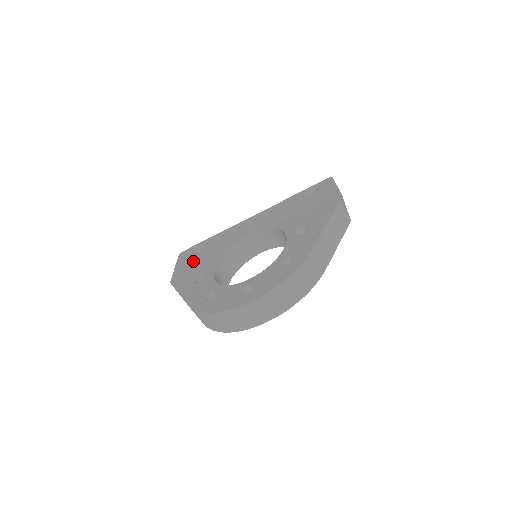
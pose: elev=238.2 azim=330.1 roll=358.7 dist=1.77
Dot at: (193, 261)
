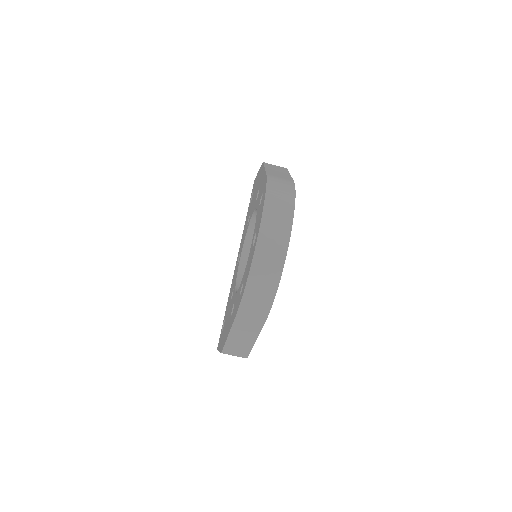
Dot at: occluded
